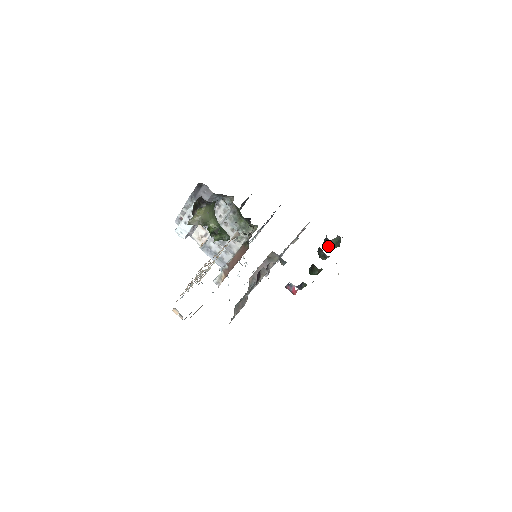
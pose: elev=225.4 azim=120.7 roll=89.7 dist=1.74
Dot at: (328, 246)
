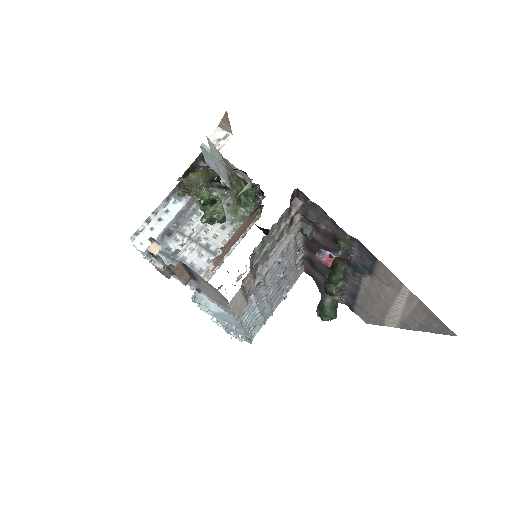
Dot at: (325, 309)
